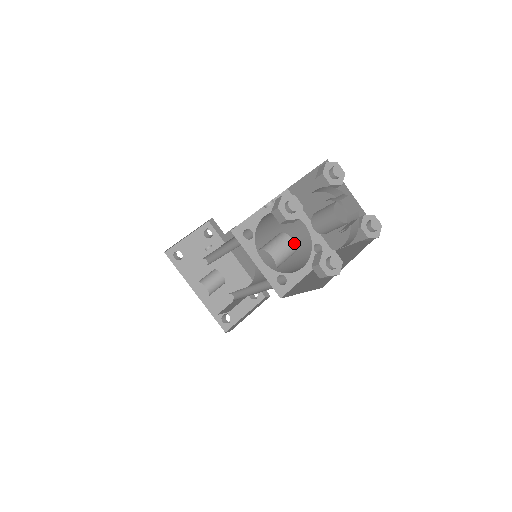
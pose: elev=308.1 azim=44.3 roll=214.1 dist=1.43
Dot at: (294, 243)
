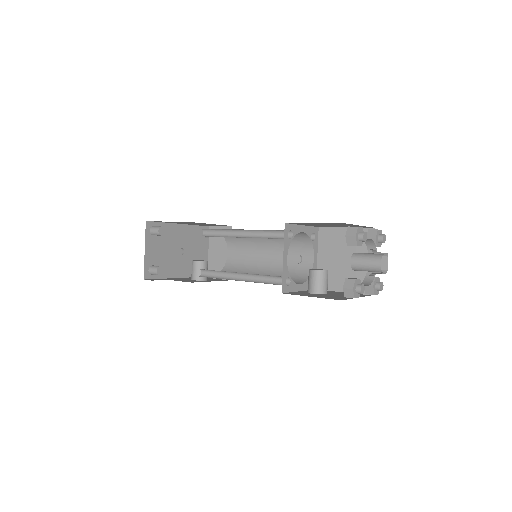
Dot at: occluded
